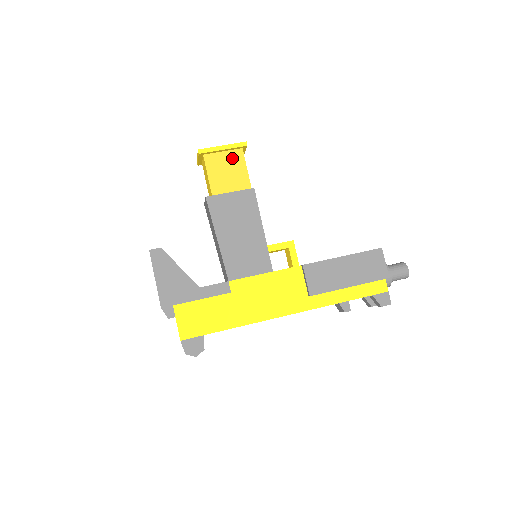
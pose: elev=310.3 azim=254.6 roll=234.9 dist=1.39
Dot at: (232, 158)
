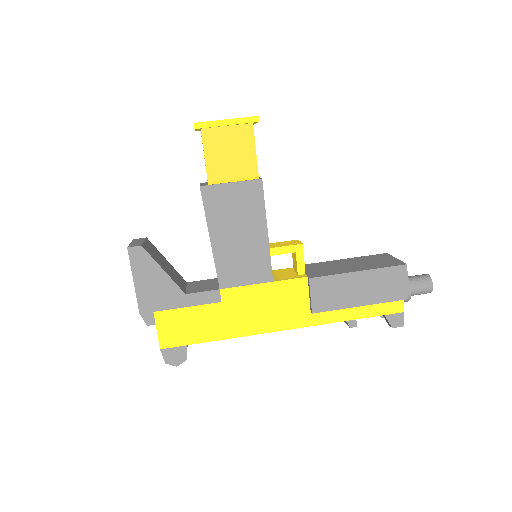
Dot at: (238, 136)
